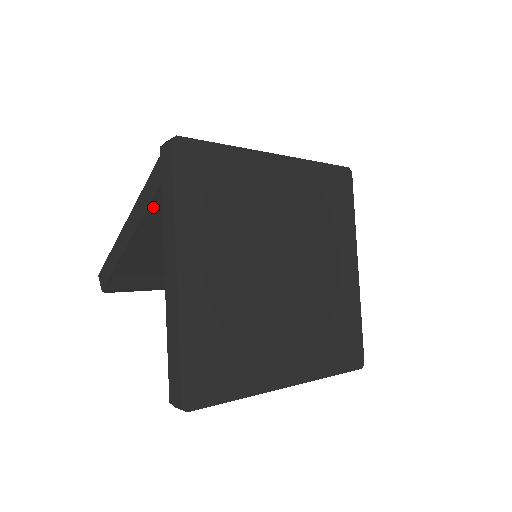
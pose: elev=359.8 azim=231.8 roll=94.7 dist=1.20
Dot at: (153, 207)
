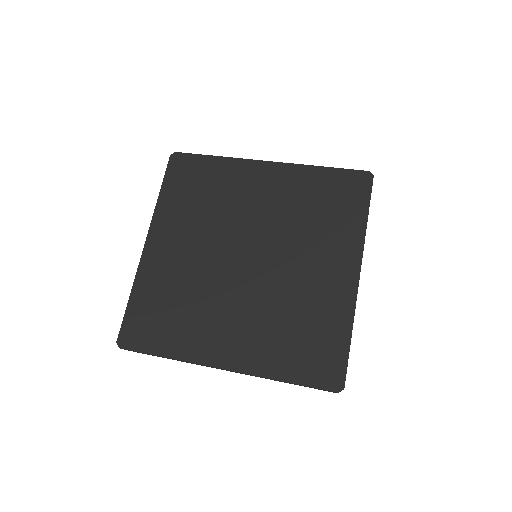
Dot at: occluded
